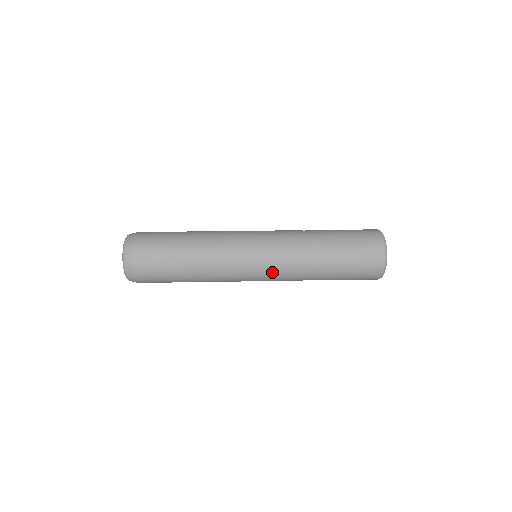
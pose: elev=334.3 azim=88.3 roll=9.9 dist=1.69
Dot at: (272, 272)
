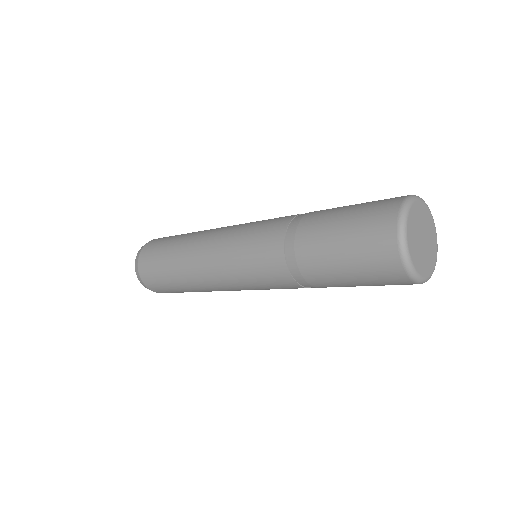
Dot at: (248, 254)
